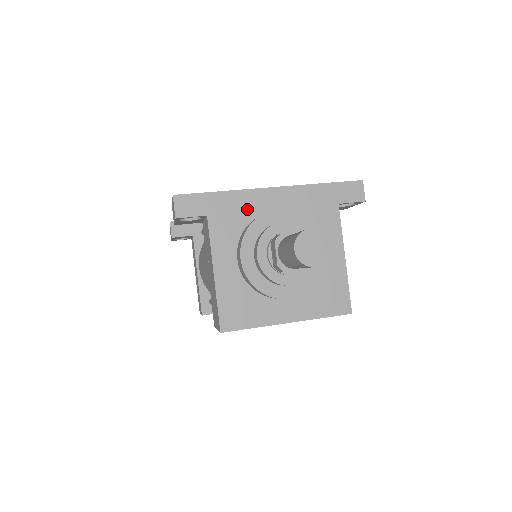
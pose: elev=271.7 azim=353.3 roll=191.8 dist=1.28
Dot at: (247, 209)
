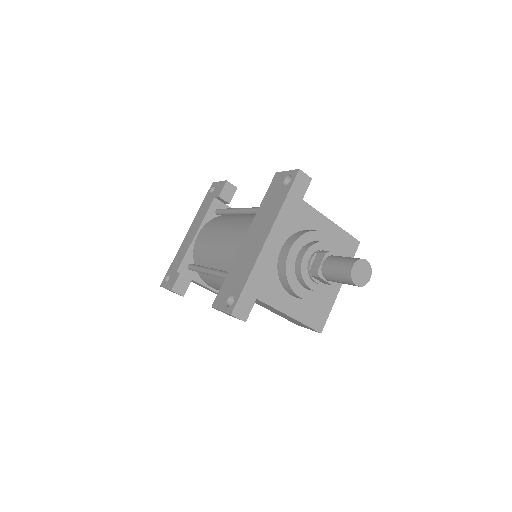
Dot at: (269, 268)
